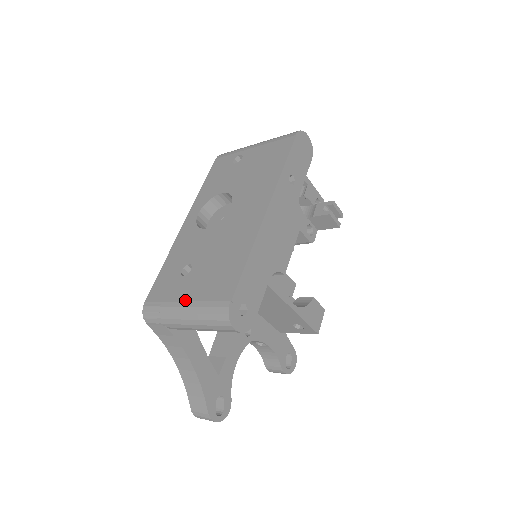
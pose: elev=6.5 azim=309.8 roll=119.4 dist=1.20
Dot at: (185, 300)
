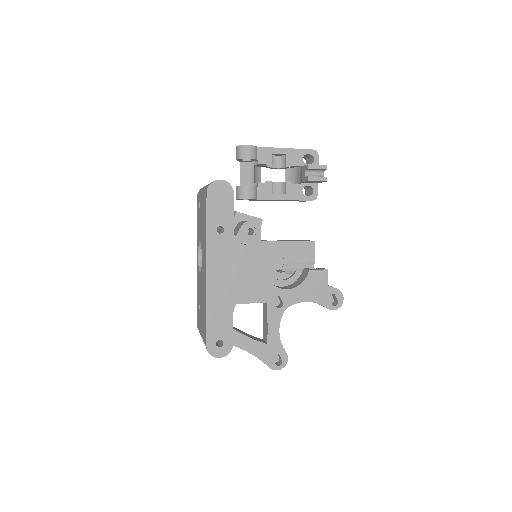
Dot at: (201, 334)
